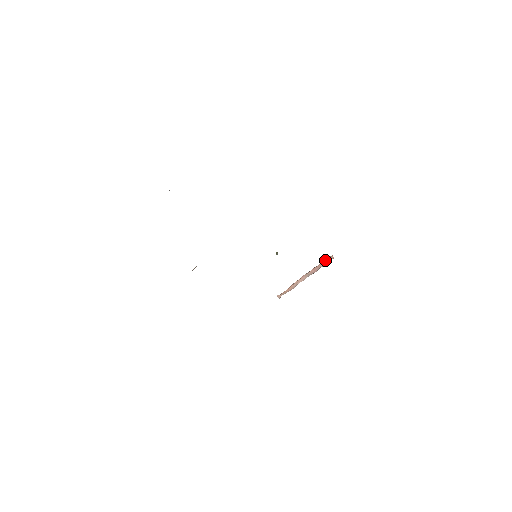
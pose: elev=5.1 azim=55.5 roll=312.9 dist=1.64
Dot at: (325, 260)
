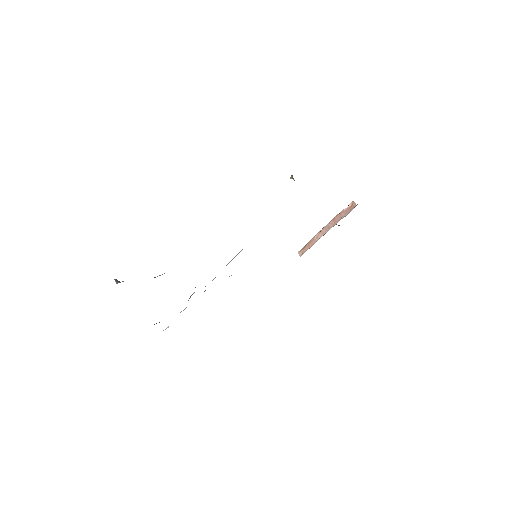
Dot at: (346, 208)
